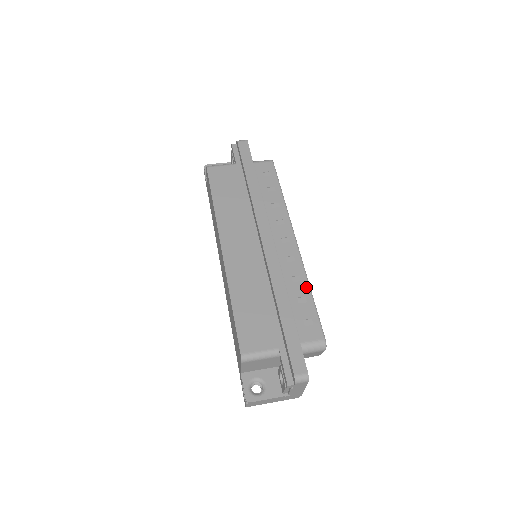
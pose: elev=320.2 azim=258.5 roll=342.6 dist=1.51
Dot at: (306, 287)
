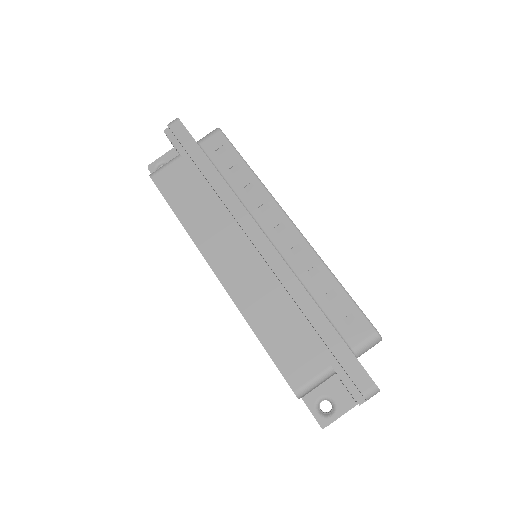
Dot at: (329, 277)
